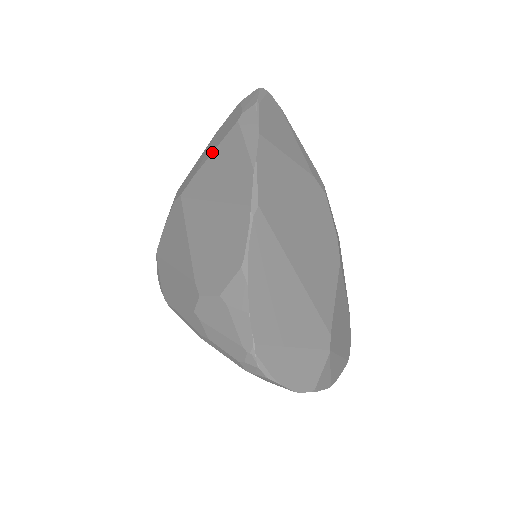
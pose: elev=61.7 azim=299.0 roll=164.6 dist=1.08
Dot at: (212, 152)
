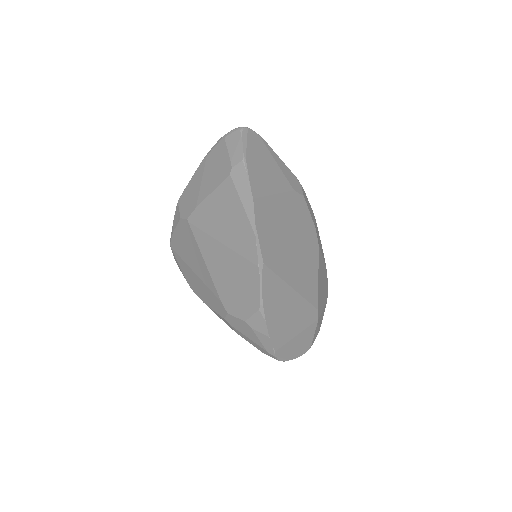
Dot at: (210, 193)
